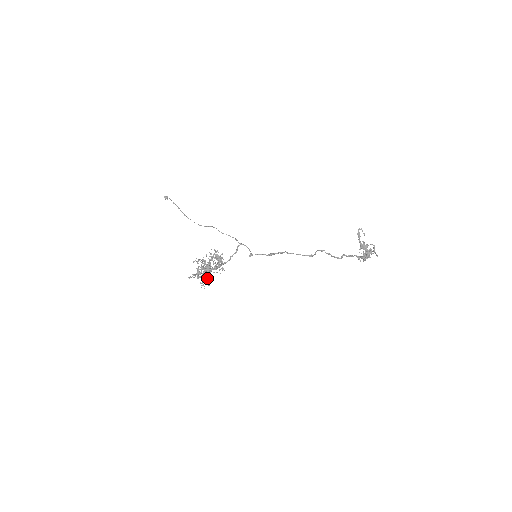
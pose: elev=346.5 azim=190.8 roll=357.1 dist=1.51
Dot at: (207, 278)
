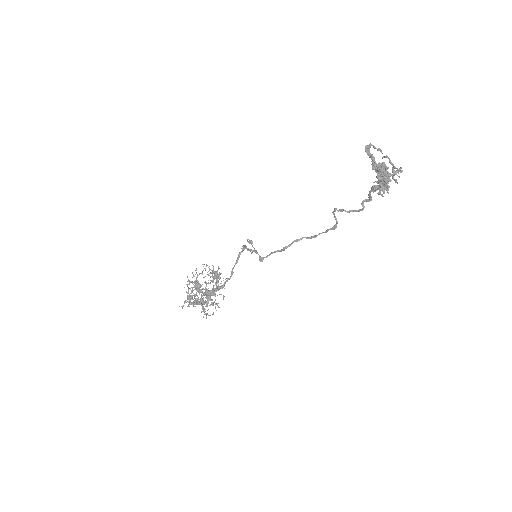
Dot at: (198, 302)
